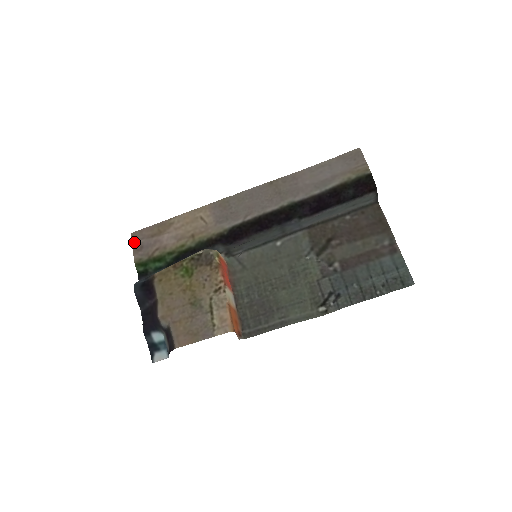
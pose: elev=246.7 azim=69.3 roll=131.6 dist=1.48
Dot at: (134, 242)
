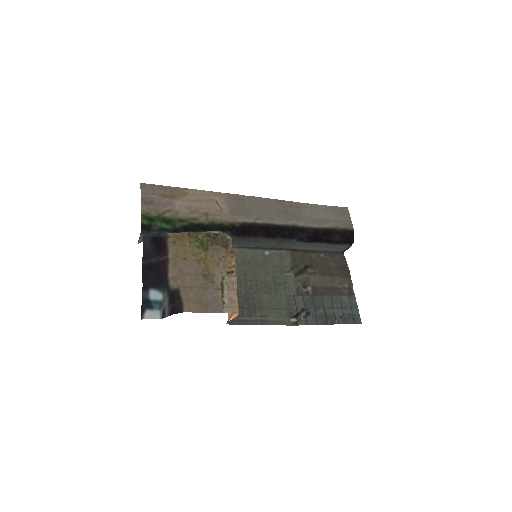
Dot at: (143, 193)
